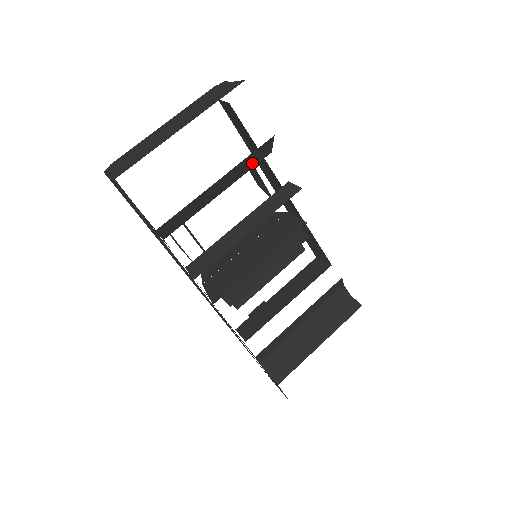
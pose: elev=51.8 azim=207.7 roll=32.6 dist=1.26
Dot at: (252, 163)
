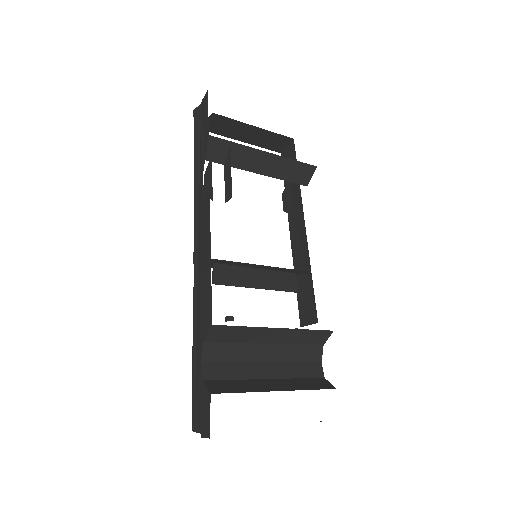
Dot at: (292, 175)
